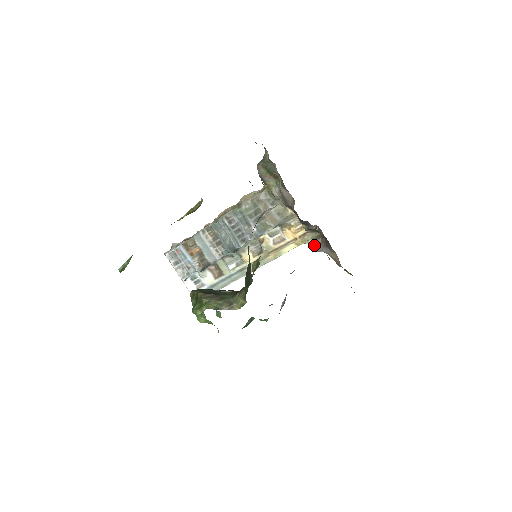
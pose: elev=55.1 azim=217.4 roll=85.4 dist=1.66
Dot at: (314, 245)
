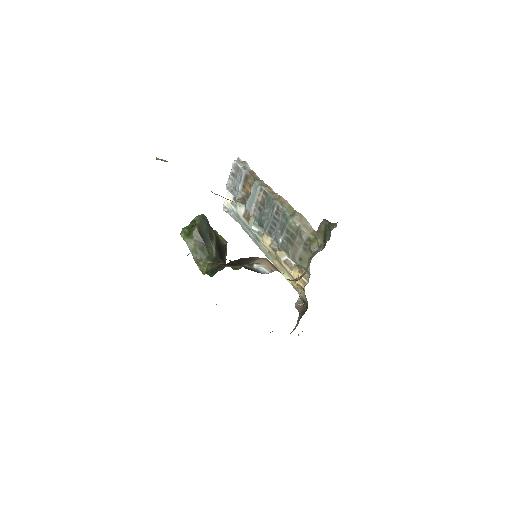
Dot at: (298, 301)
